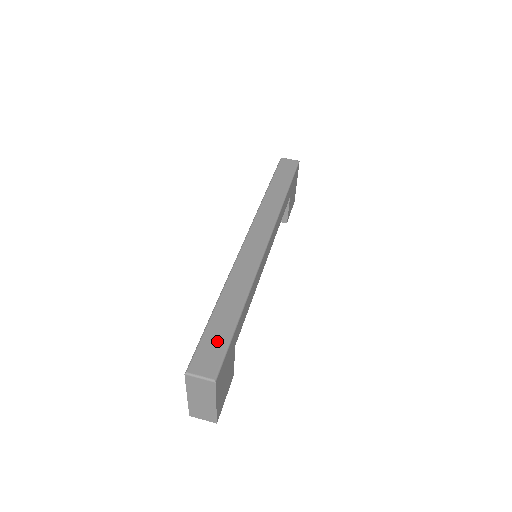
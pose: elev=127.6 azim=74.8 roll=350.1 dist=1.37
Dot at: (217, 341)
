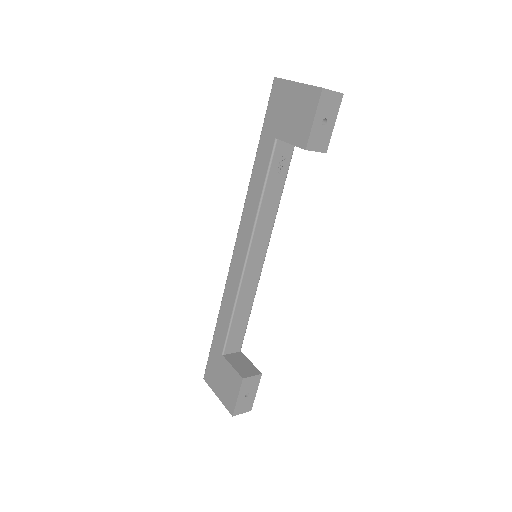
Dot at: occluded
